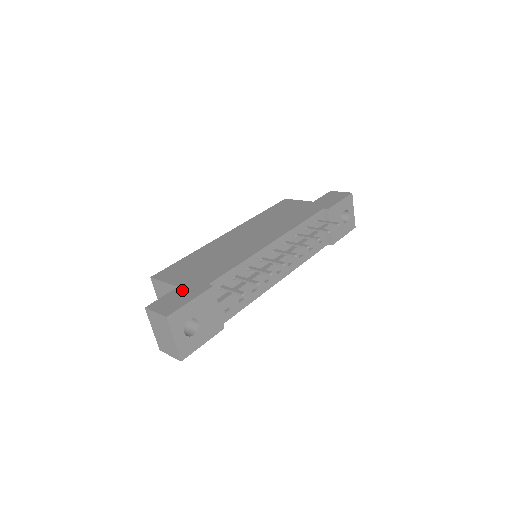
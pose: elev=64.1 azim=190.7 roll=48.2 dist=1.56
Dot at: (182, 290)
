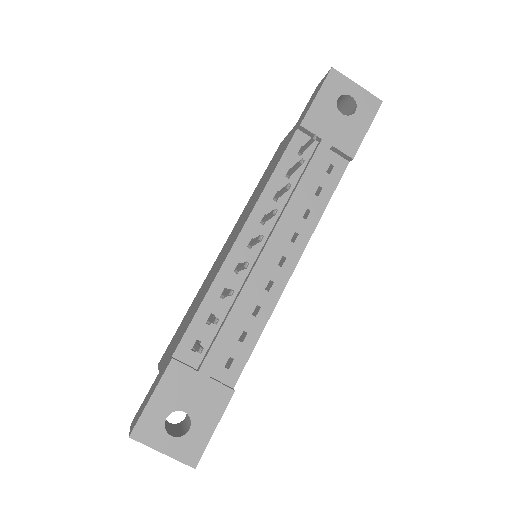
Dot at: (156, 379)
